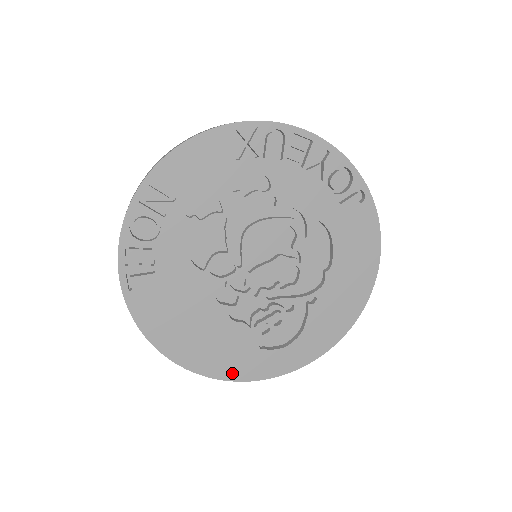
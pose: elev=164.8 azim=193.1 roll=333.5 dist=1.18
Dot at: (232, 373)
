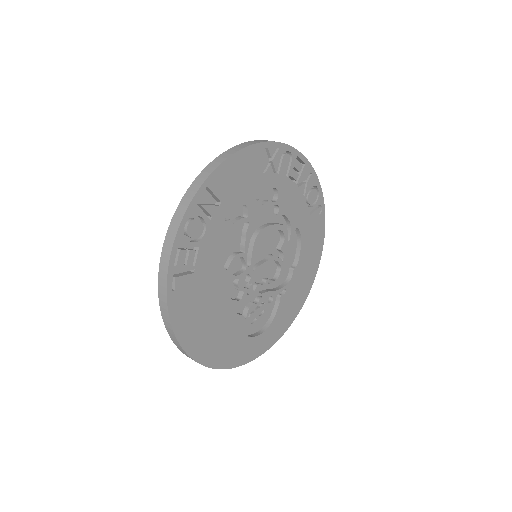
Dot at: (227, 362)
